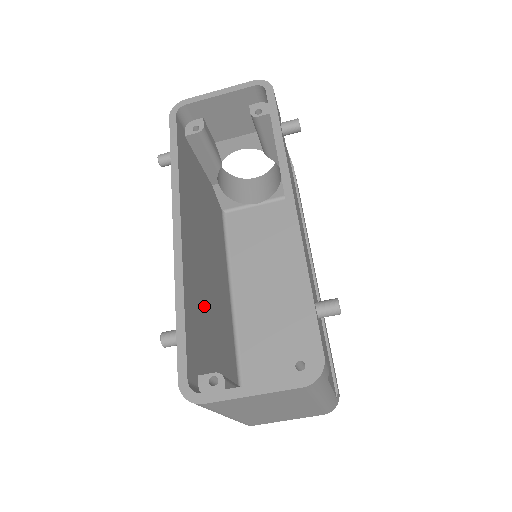
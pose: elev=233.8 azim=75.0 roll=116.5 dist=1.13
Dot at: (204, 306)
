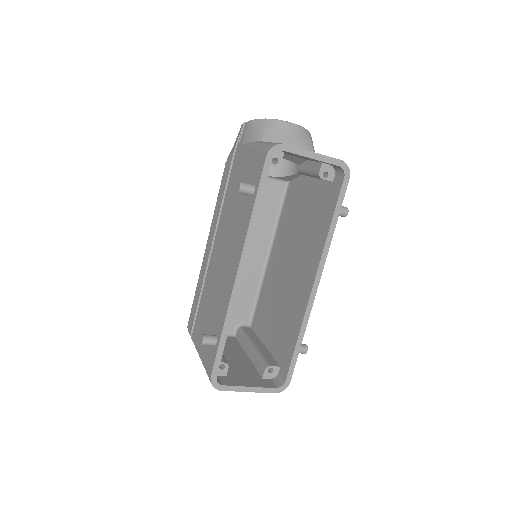
Dot at: occluded
